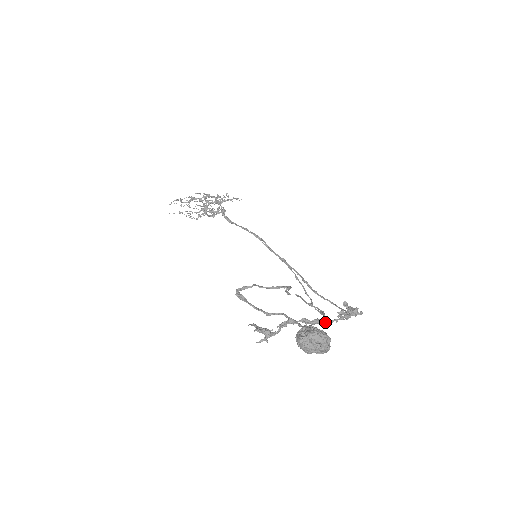
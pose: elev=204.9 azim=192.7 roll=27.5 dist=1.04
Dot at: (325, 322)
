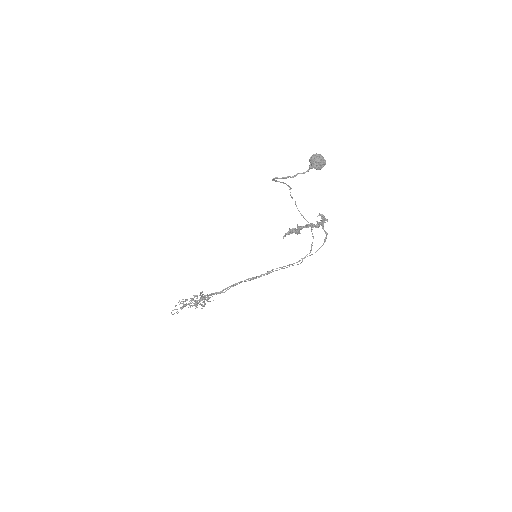
Dot at: (316, 225)
